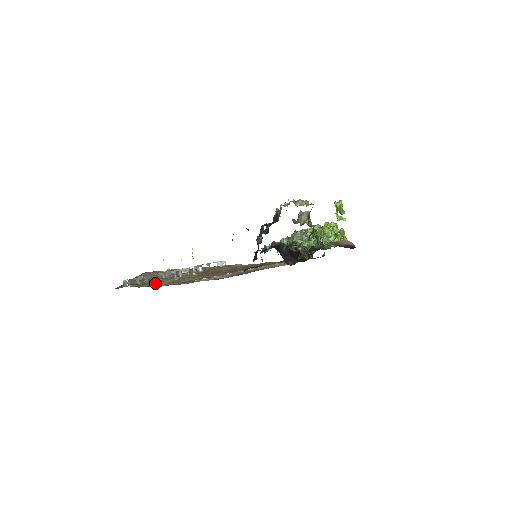
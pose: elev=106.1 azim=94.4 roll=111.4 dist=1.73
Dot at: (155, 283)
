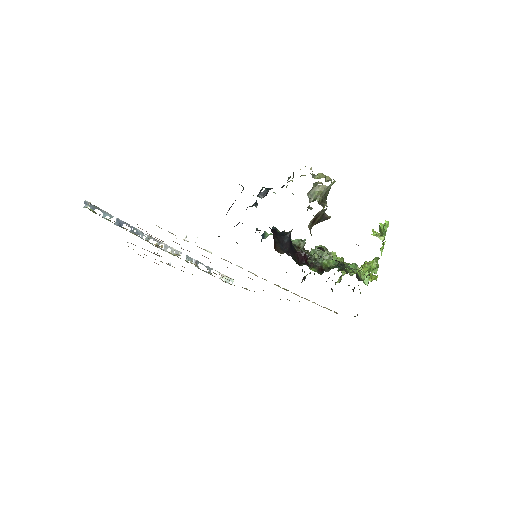
Dot at: occluded
